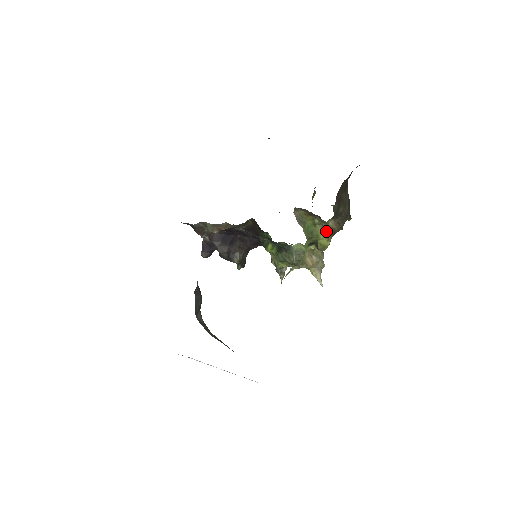
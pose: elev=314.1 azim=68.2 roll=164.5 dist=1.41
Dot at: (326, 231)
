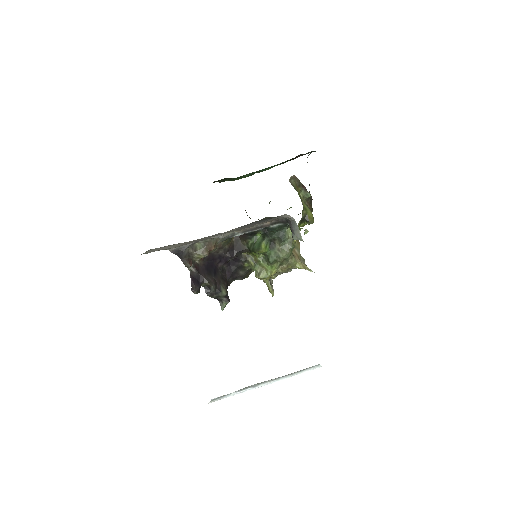
Dot at: (308, 207)
